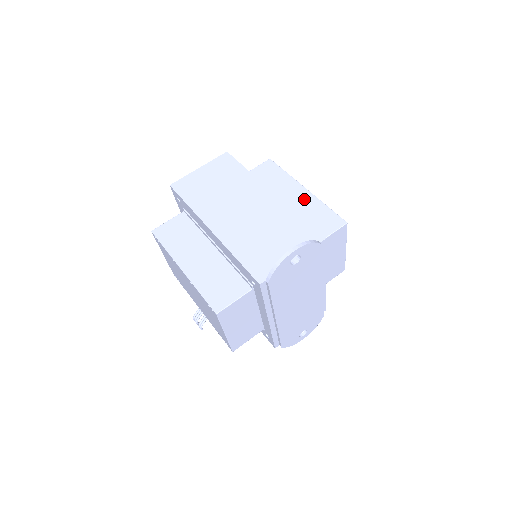
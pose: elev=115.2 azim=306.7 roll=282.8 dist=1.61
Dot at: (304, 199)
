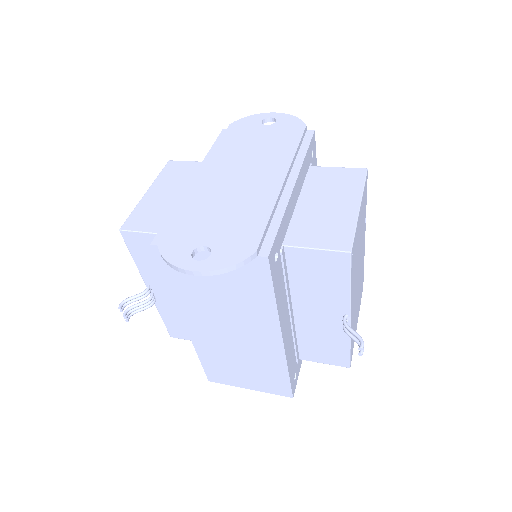
Dot at: occluded
